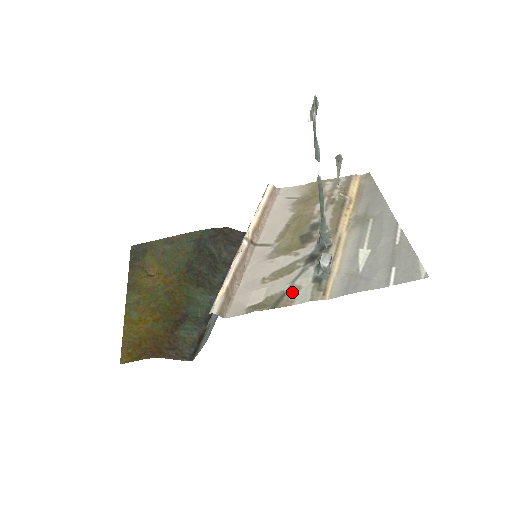
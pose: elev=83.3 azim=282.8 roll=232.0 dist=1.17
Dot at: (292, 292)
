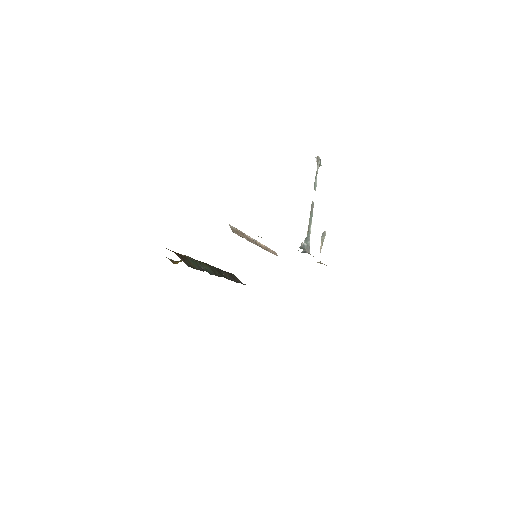
Dot at: occluded
